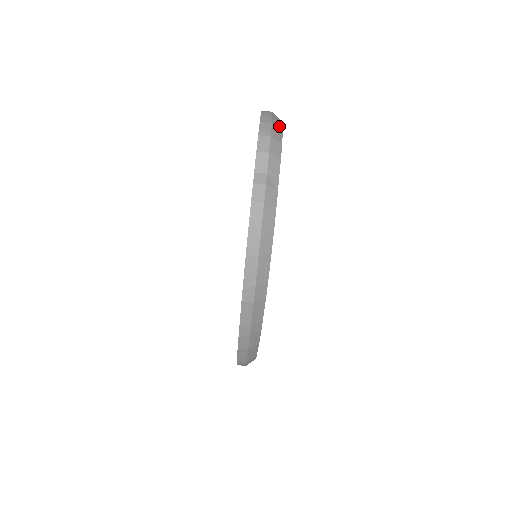
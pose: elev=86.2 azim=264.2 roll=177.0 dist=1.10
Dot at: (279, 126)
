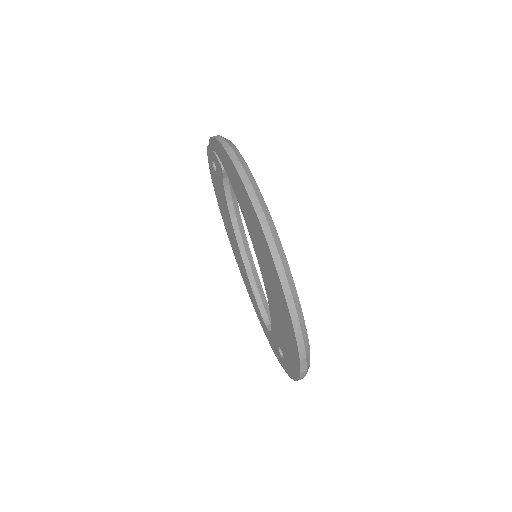
Dot at: occluded
